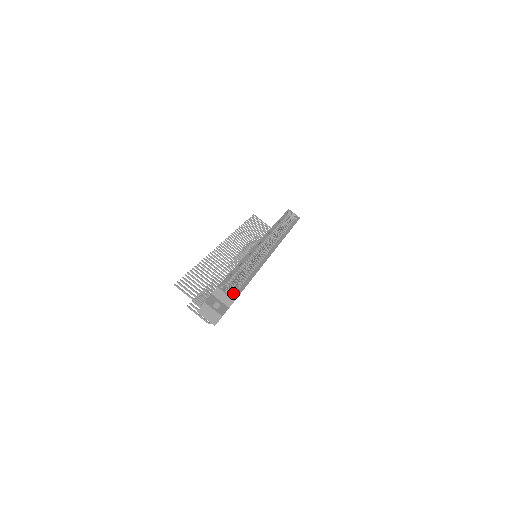
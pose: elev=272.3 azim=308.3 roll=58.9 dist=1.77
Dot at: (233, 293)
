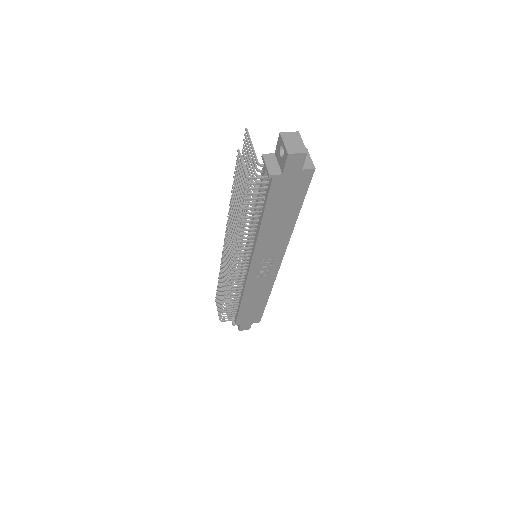
Dot at: occluded
